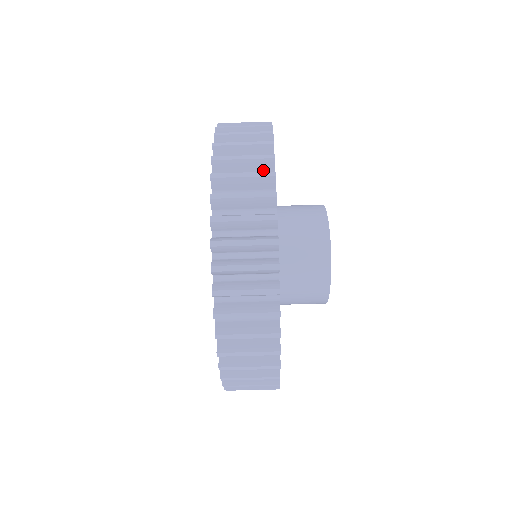
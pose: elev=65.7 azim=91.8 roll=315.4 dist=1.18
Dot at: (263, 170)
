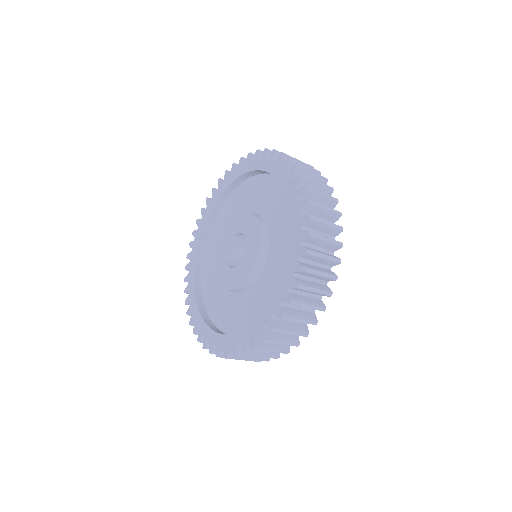
Dot at: occluded
